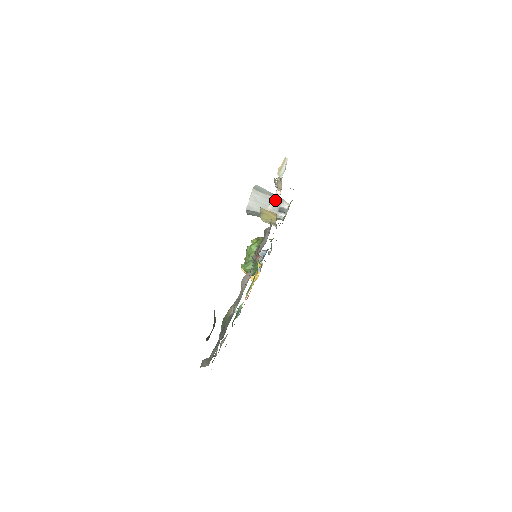
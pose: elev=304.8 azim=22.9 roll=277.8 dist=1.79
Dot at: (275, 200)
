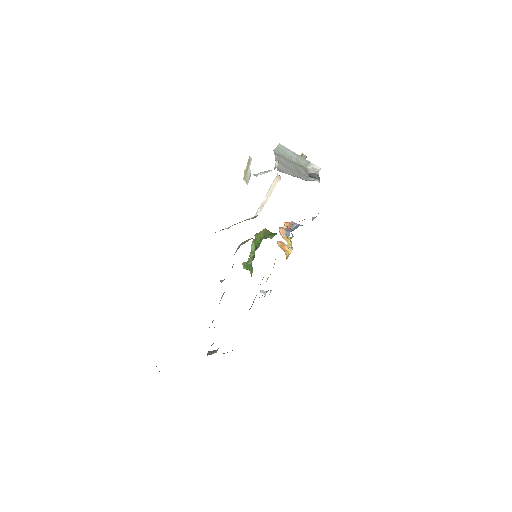
Dot at: (272, 189)
